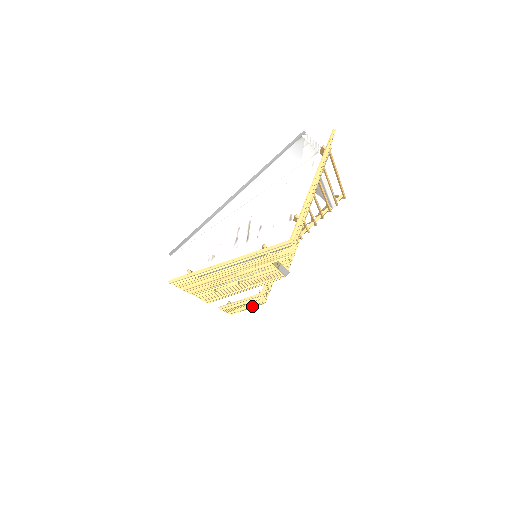
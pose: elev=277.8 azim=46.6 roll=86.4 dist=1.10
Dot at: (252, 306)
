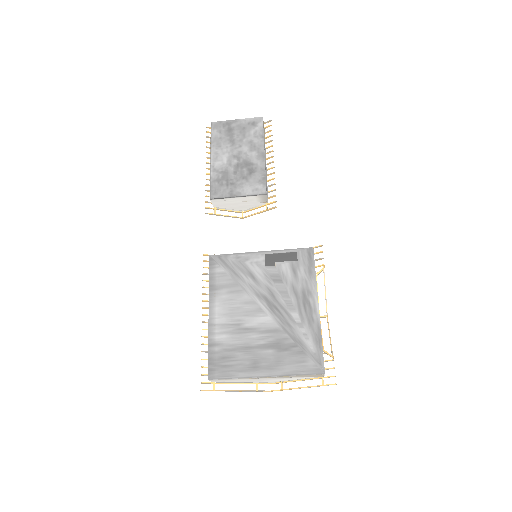
Dot at: occluded
